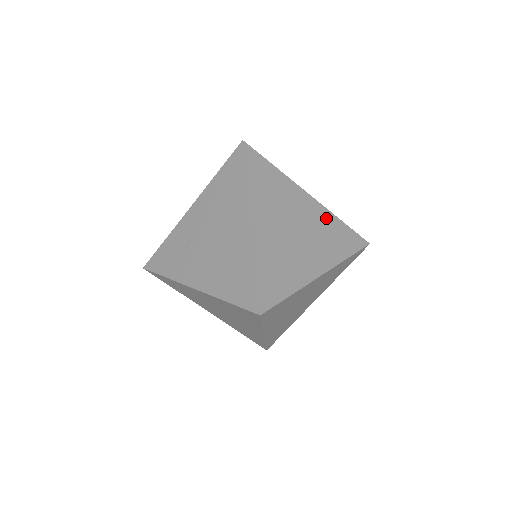
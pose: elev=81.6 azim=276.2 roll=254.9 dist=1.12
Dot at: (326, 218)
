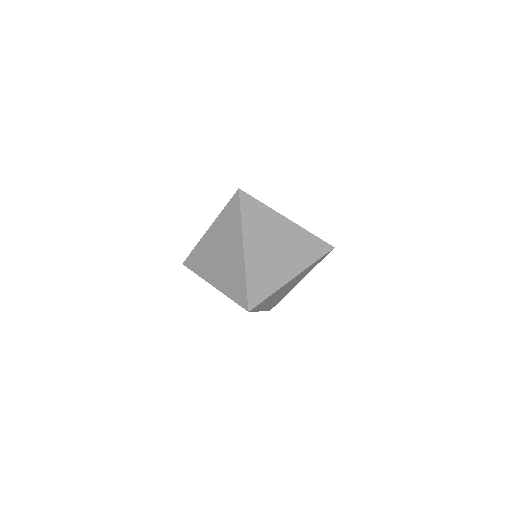
Dot at: (305, 271)
